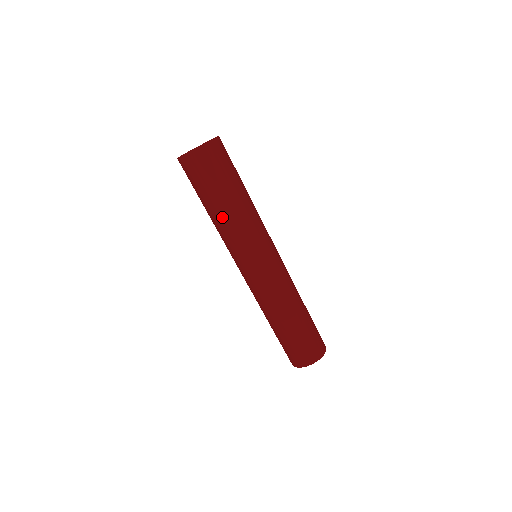
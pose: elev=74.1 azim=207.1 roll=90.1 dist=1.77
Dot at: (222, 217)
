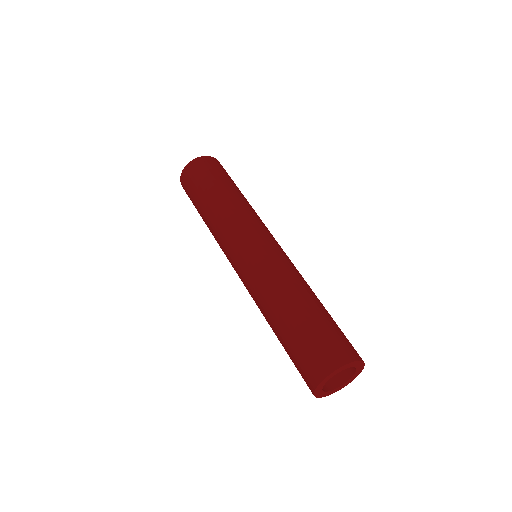
Dot at: (227, 199)
